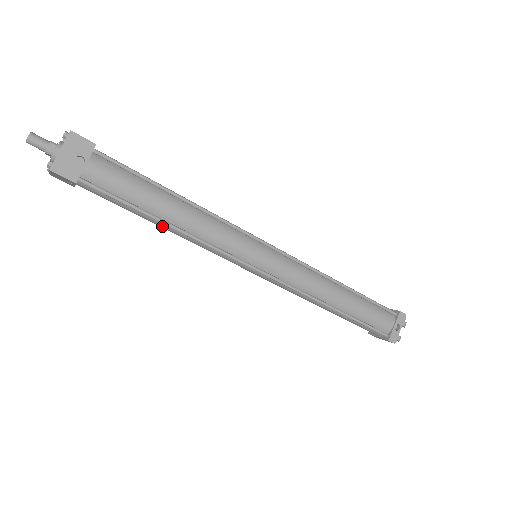
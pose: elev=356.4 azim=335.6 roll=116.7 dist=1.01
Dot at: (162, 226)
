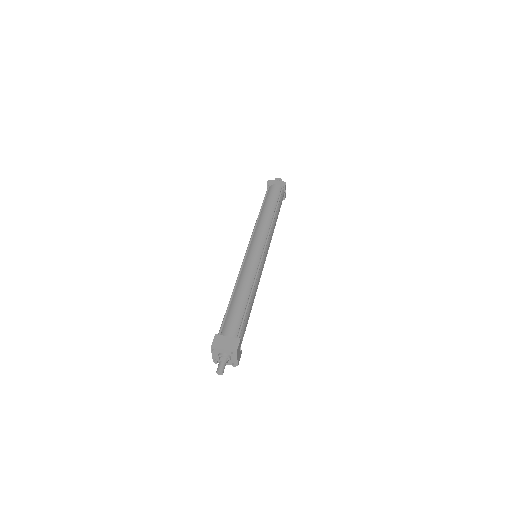
Dot at: occluded
